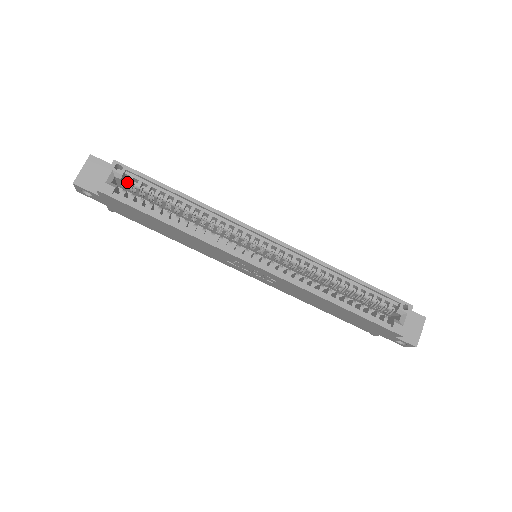
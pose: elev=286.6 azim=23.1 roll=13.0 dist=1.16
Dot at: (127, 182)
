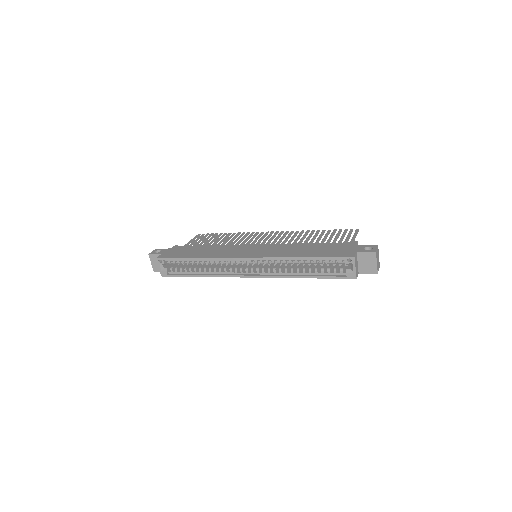
Dot at: occluded
